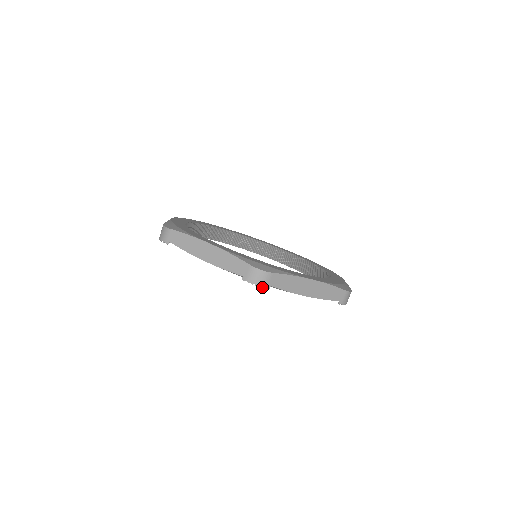
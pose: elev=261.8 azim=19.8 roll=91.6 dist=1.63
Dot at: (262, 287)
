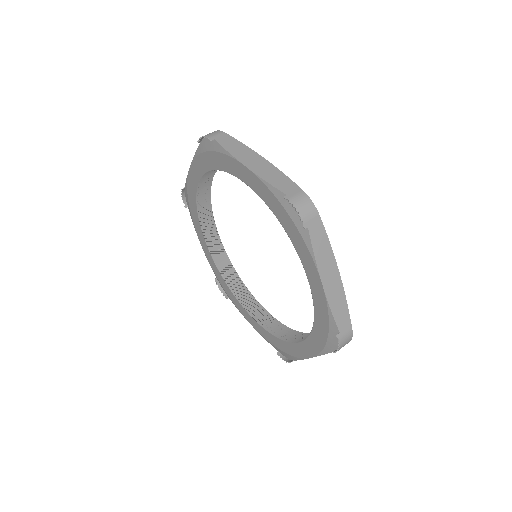
Dot at: (206, 137)
